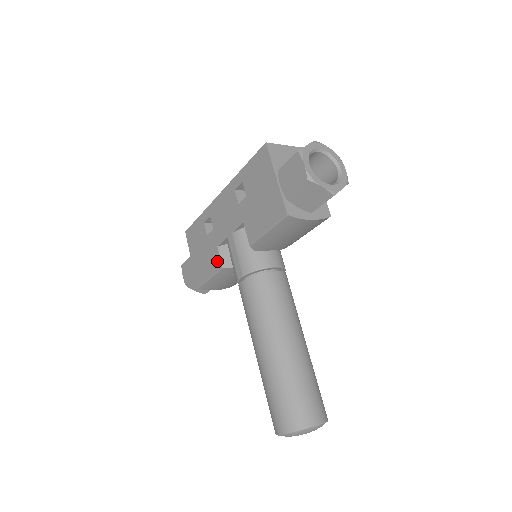
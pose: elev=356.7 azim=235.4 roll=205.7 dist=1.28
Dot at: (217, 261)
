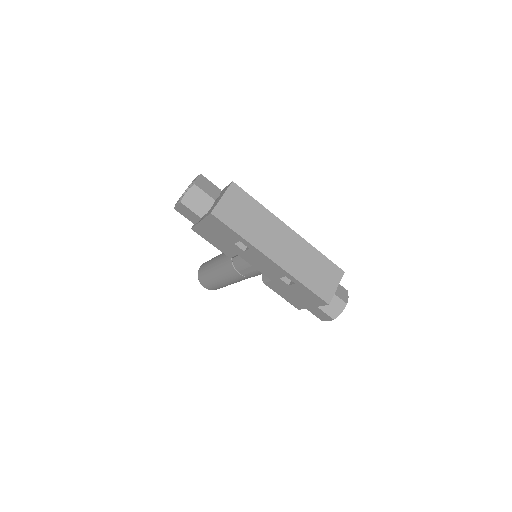
Dot at: (229, 254)
